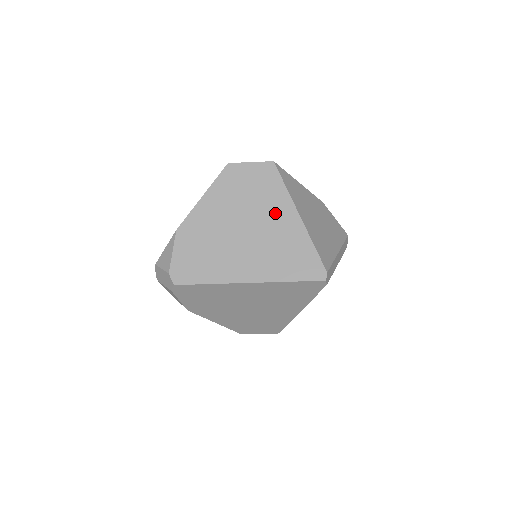
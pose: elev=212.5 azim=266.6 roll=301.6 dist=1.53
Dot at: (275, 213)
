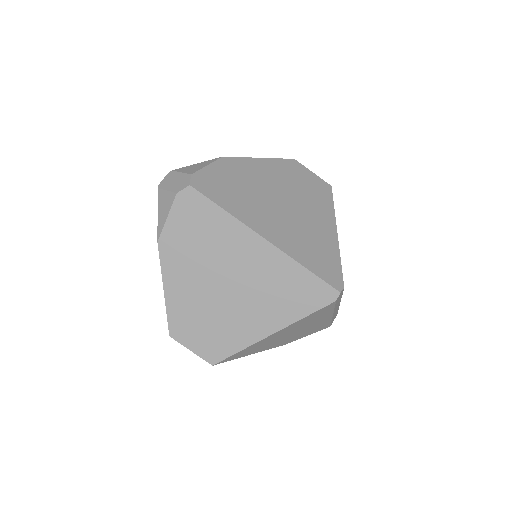
Dot at: (317, 214)
